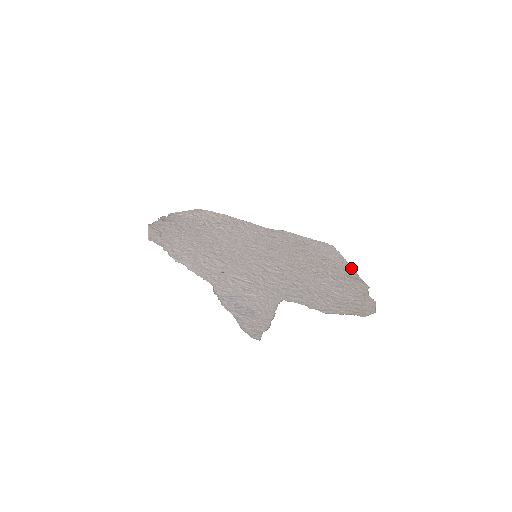
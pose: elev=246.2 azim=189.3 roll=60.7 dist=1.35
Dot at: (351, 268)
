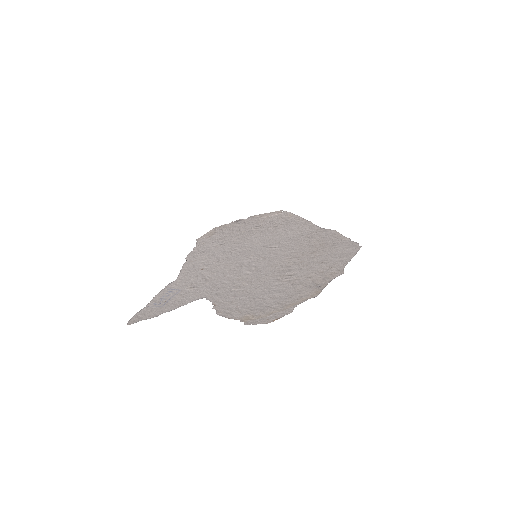
Dot at: (335, 274)
